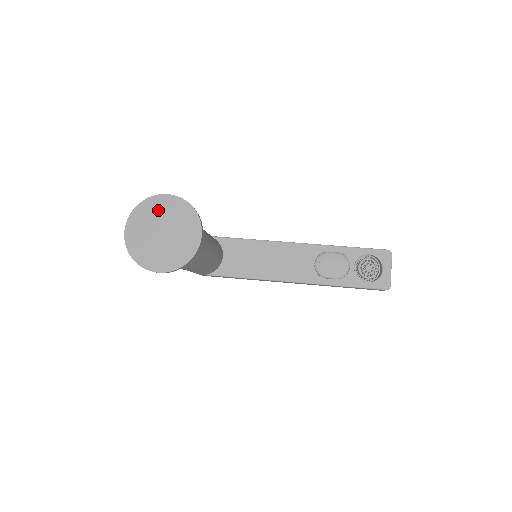
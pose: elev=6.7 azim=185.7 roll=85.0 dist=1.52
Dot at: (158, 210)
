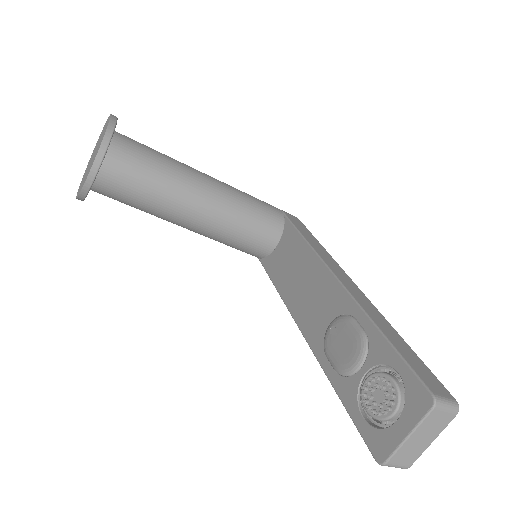
Dot at: occluded
